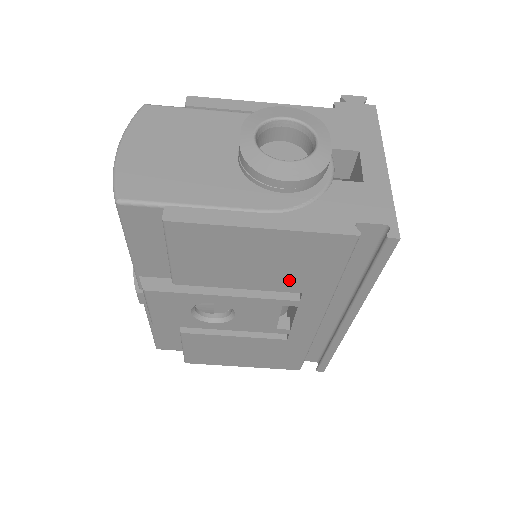
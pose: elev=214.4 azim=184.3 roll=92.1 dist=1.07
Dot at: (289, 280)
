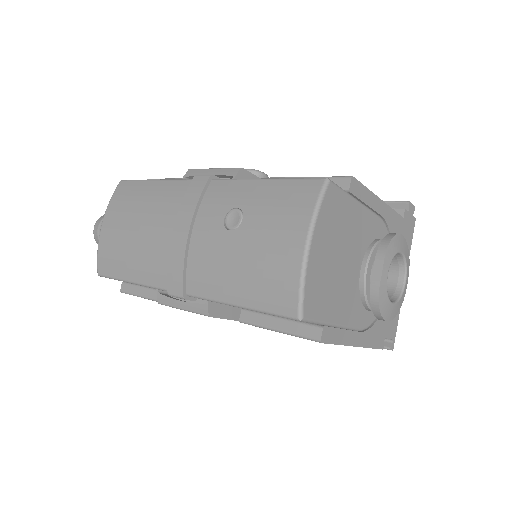
Dot at: occluded
